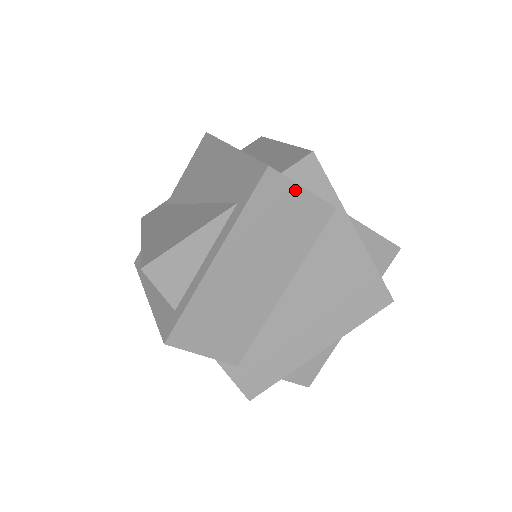
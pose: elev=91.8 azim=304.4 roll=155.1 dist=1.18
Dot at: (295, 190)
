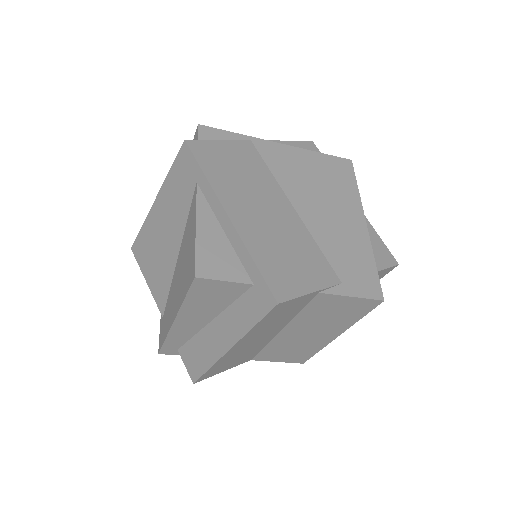
Dot at: (217, 144)
